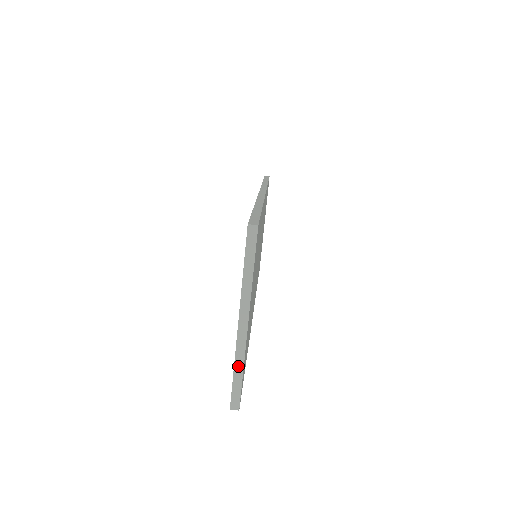
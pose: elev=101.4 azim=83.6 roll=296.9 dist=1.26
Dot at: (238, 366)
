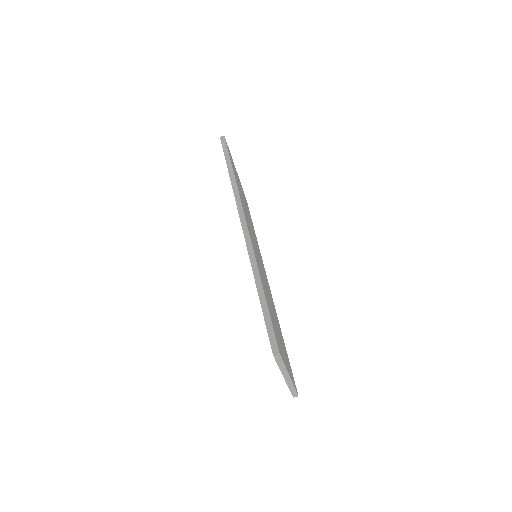
Dot at: (291, 388)
